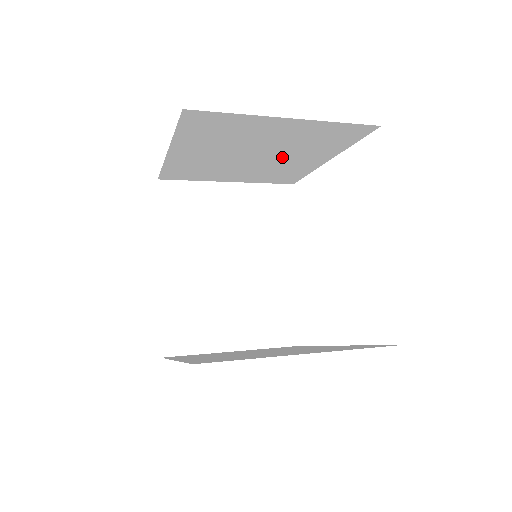
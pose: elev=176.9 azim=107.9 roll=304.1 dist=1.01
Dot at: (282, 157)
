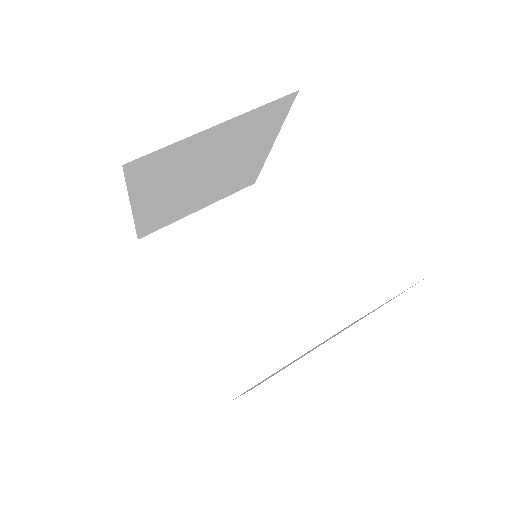
Dot at: occluded
